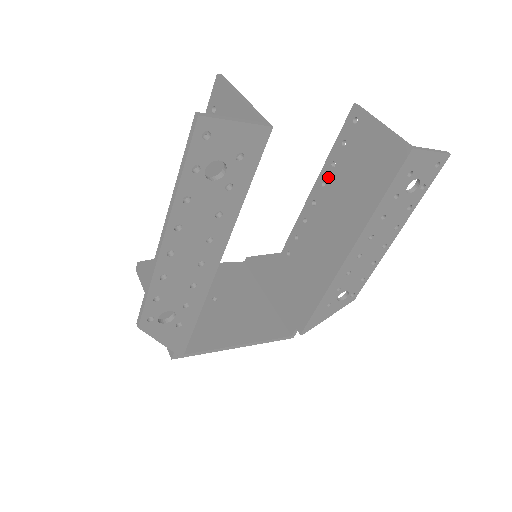
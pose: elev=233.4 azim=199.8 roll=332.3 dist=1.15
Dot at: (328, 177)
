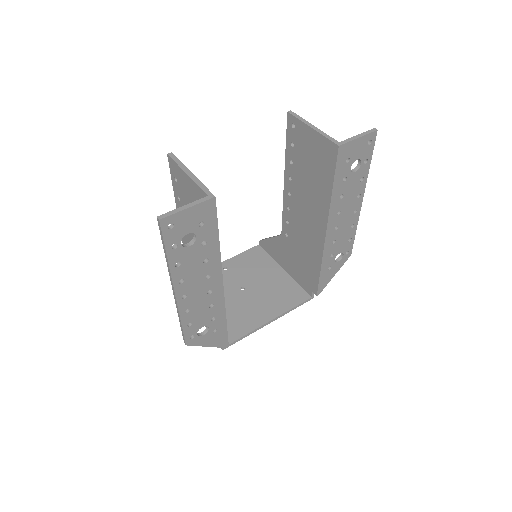
Dot at: (291, 173)
